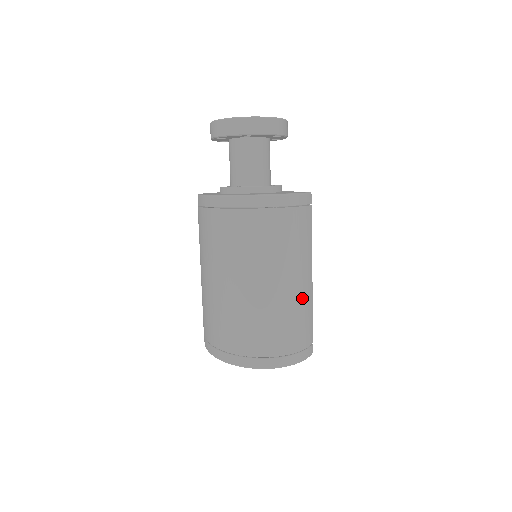
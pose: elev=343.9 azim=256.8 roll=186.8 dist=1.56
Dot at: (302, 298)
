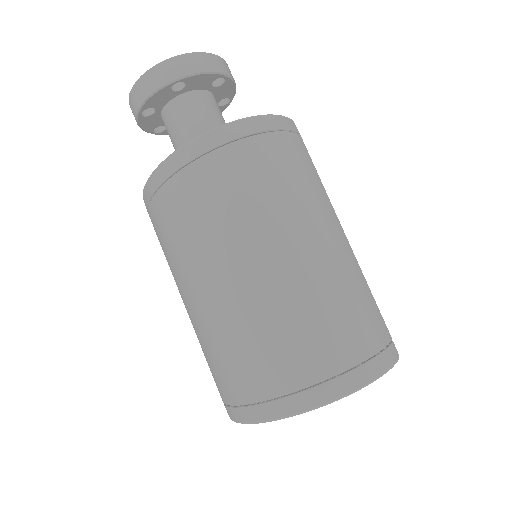
Dot at: (344, 265)
